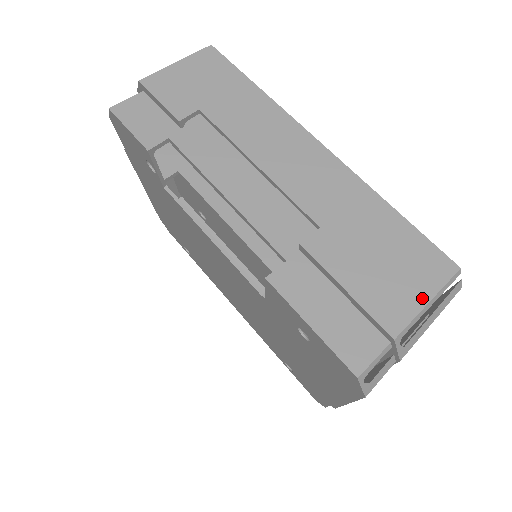
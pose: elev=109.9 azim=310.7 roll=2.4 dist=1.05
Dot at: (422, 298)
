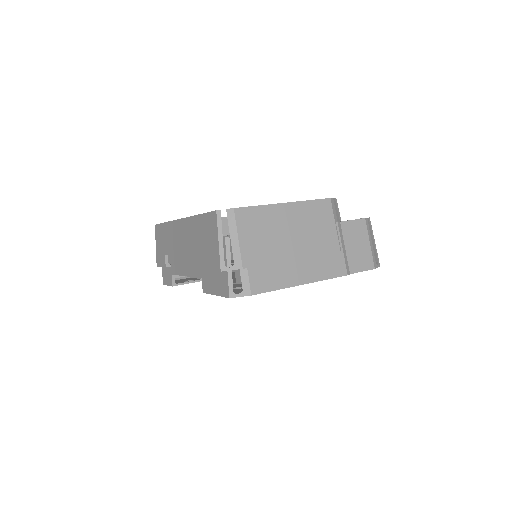
Dot at: (217, 242)
